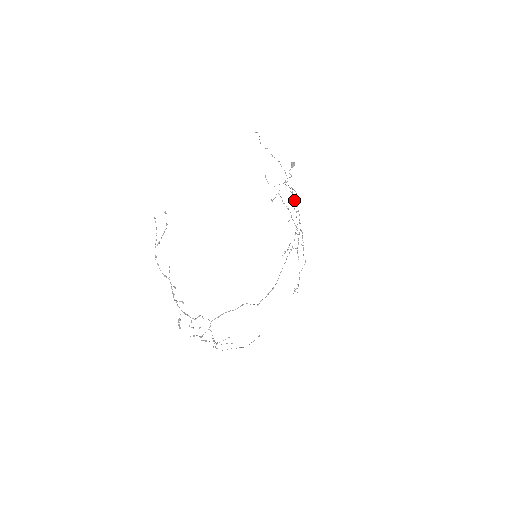
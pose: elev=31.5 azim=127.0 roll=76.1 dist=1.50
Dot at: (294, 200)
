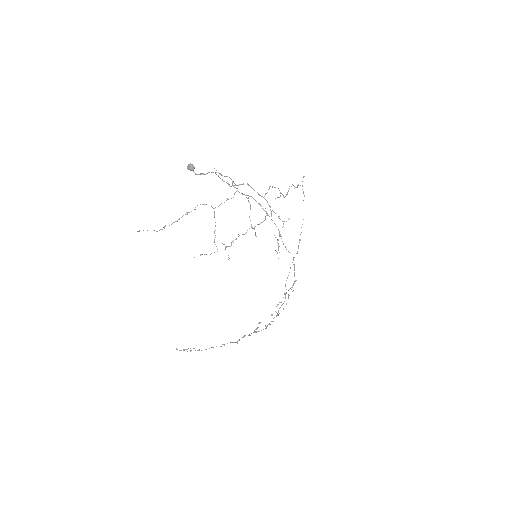
Dot at: occluded
